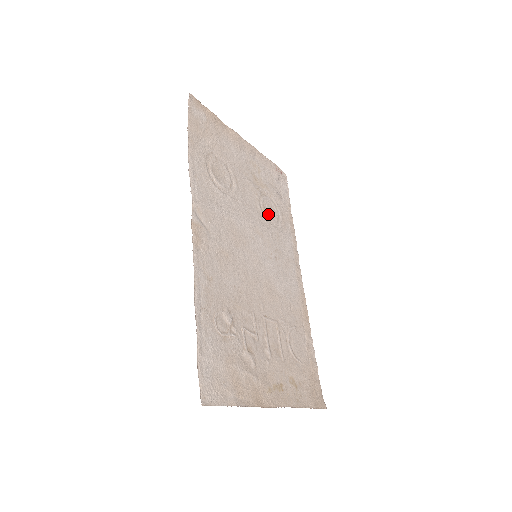
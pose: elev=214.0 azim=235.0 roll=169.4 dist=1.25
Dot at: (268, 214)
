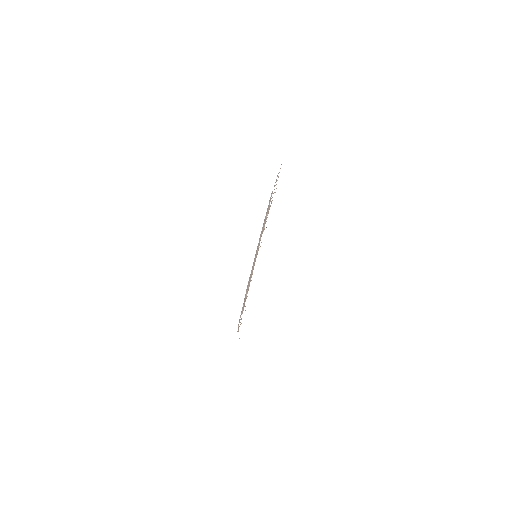
Dot at: occluded
